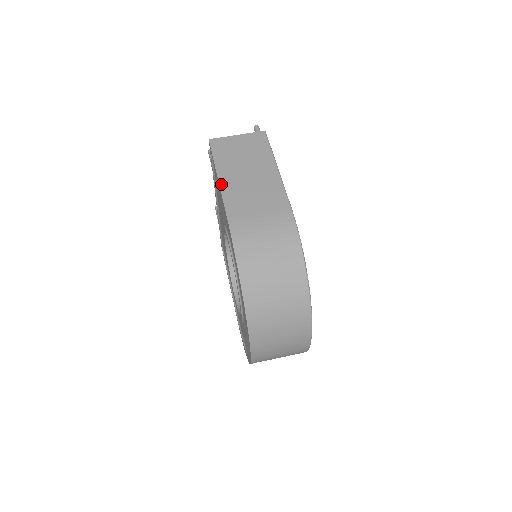
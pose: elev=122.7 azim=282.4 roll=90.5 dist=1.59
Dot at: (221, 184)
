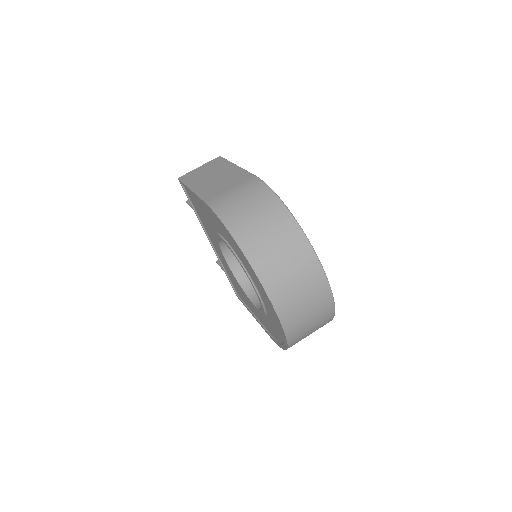
Dot at: (194, 191)
